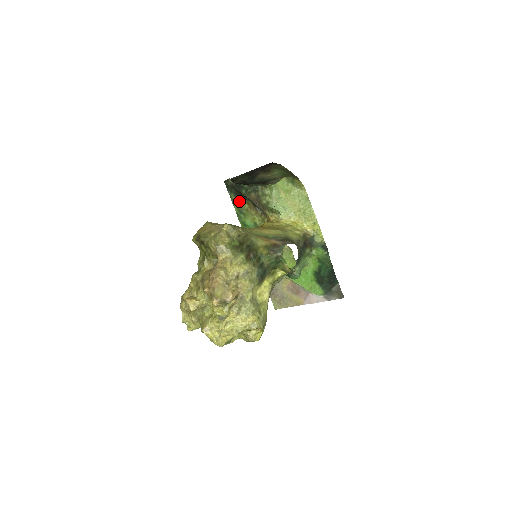
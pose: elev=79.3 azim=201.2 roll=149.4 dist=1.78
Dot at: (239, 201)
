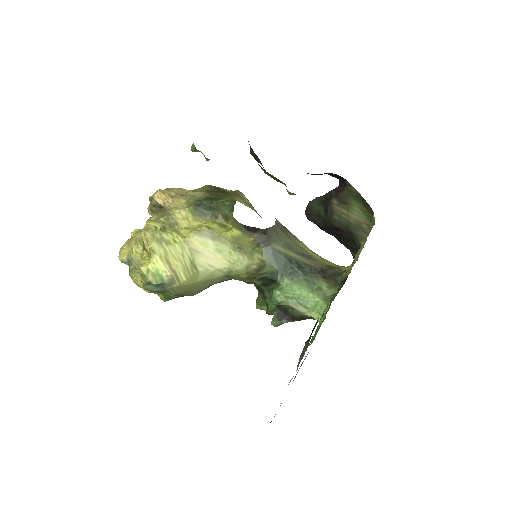
Dot at: occluded
